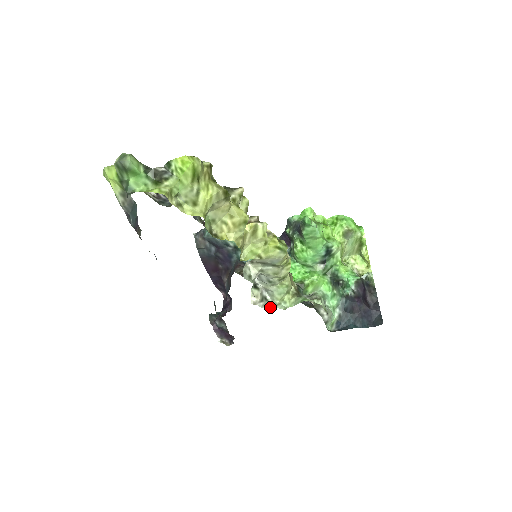
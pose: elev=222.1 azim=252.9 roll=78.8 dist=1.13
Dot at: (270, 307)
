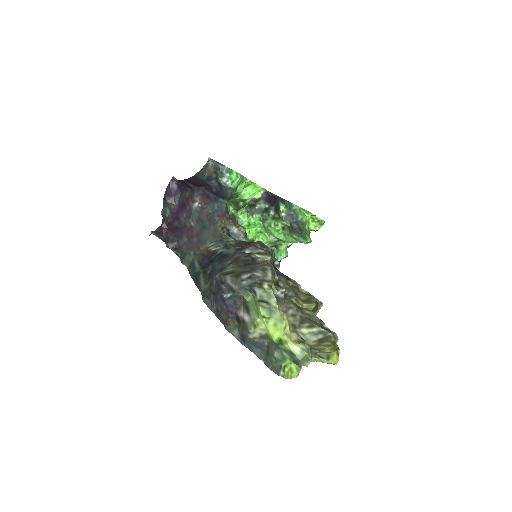
Dot at: occluded
